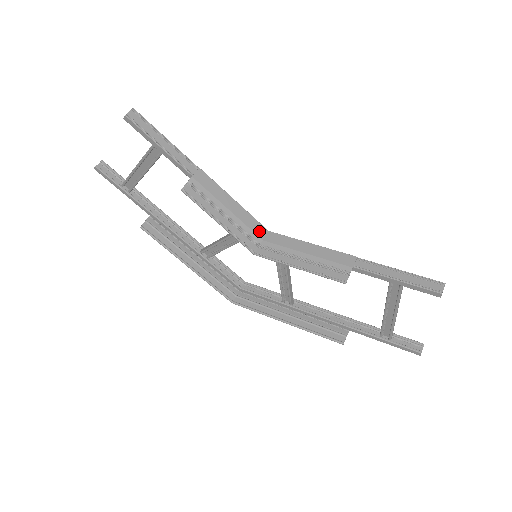
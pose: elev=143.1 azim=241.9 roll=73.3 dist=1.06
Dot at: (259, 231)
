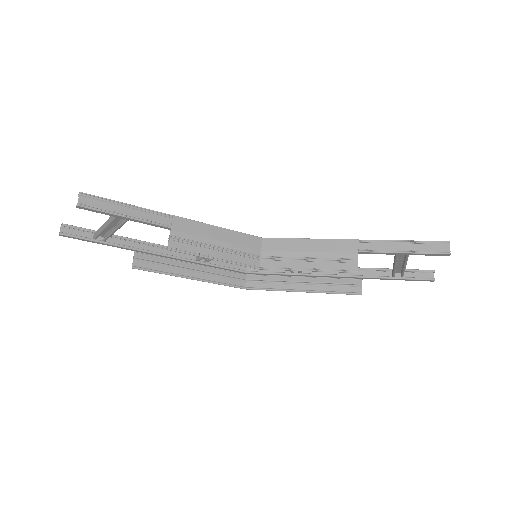
Dot at: (254, 244)
